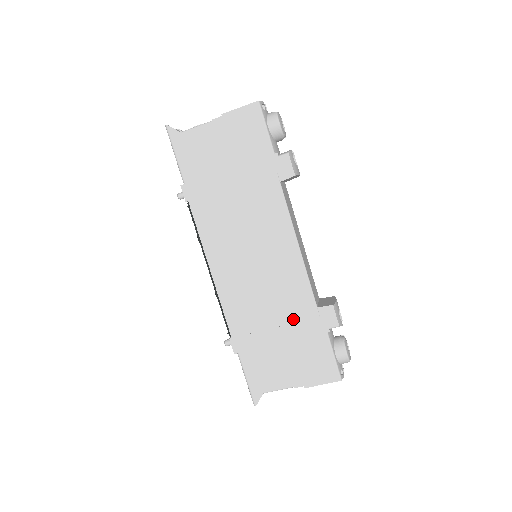
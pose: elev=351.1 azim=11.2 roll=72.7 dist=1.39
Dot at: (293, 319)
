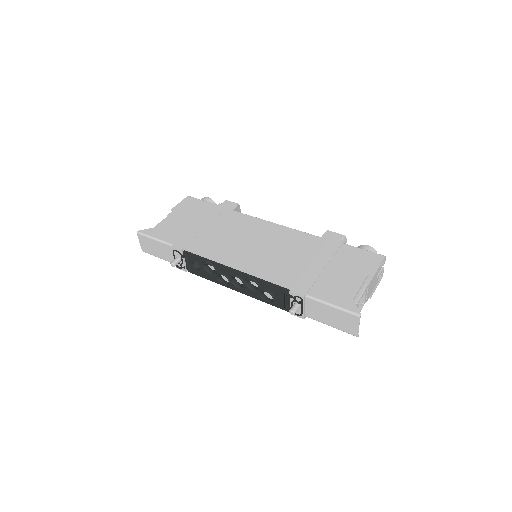
Dot at: (315, 251)
